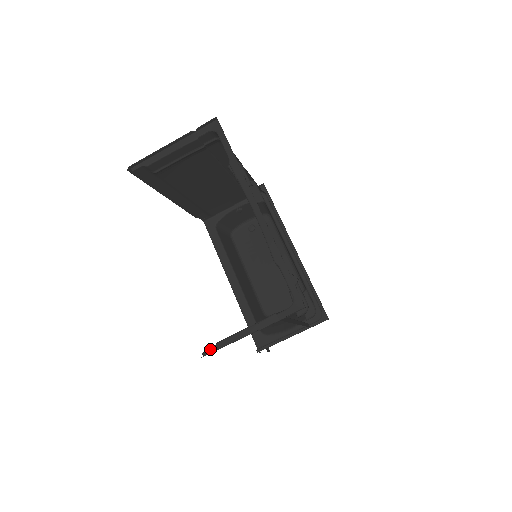
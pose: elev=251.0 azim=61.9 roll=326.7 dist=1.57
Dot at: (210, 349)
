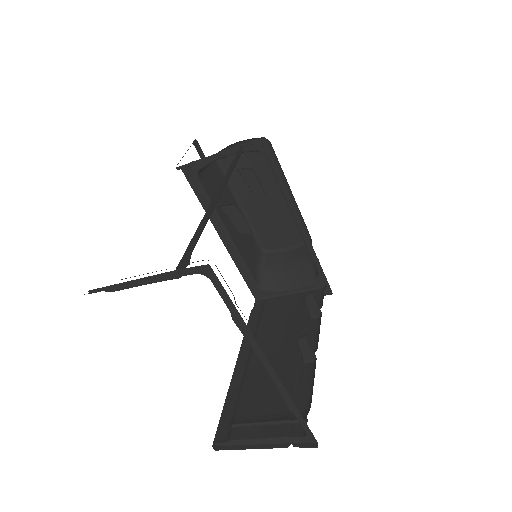
Dot at: (222, 444)
